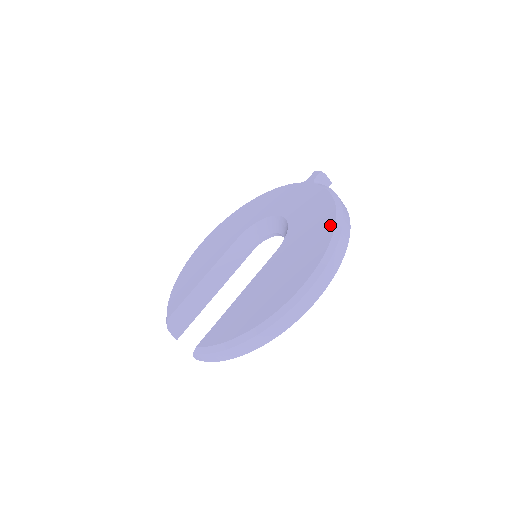
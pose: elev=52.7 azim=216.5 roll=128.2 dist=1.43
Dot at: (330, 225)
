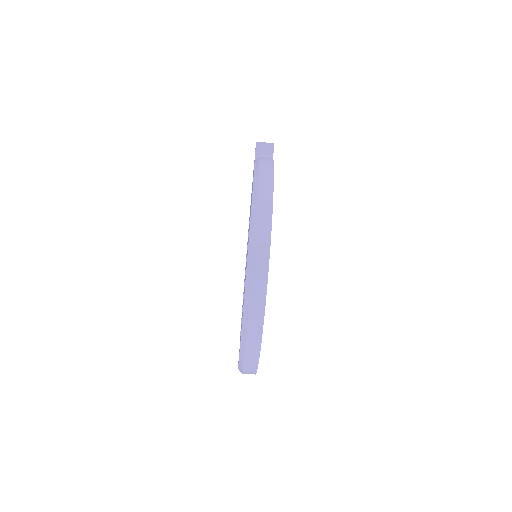
Dot at: (250, 219)
